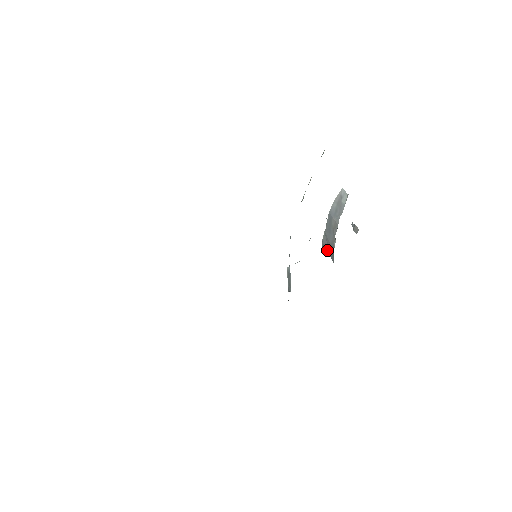
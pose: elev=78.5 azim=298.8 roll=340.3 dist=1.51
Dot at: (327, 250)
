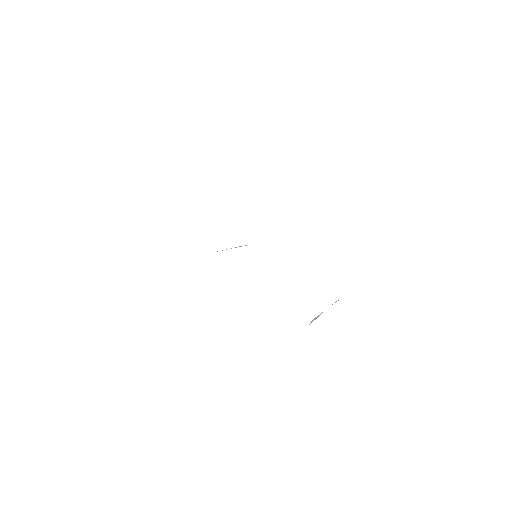
Dot at: occluded
